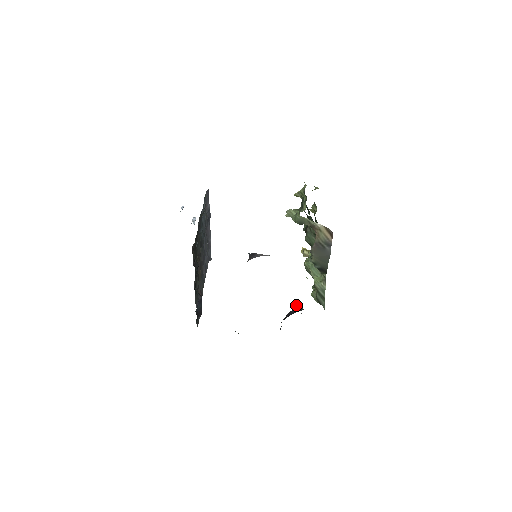
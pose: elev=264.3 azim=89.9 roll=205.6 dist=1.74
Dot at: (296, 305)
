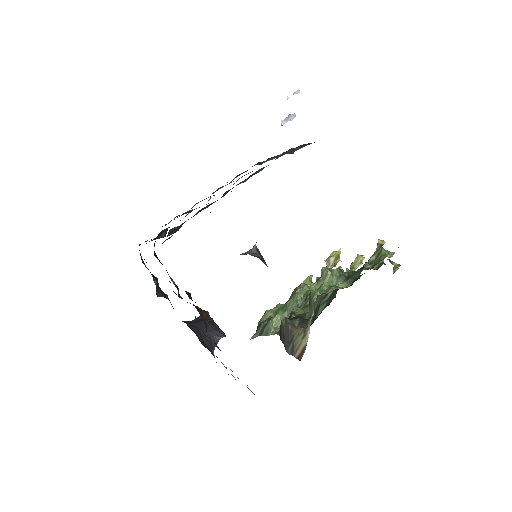
Dot at: (221, 331)
